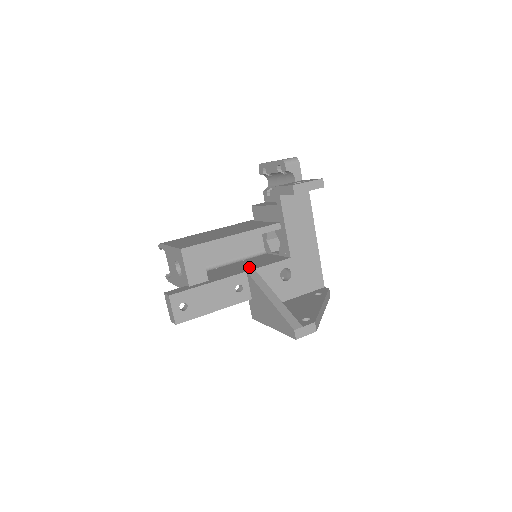
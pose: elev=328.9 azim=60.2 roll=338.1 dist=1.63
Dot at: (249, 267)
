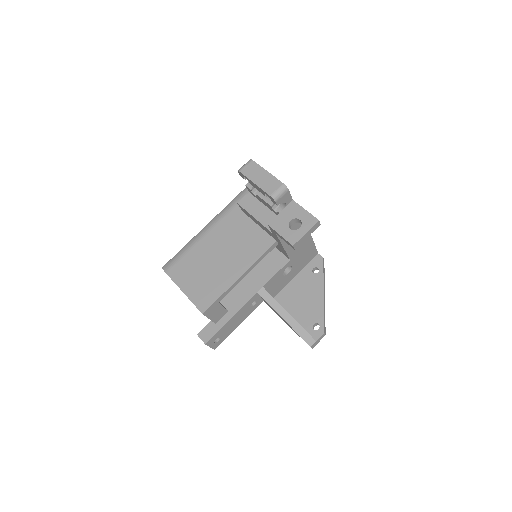
Dot at: (256, 280)
